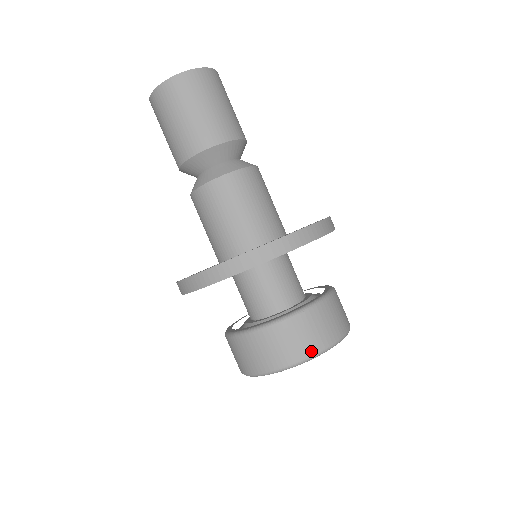
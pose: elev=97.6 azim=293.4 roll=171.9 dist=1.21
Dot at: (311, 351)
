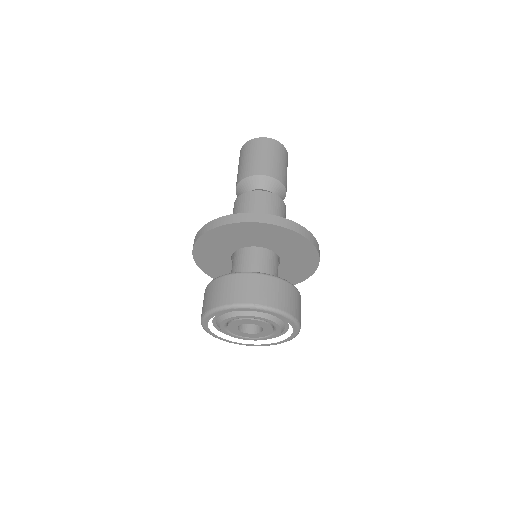
Dot at: (259, 301)
